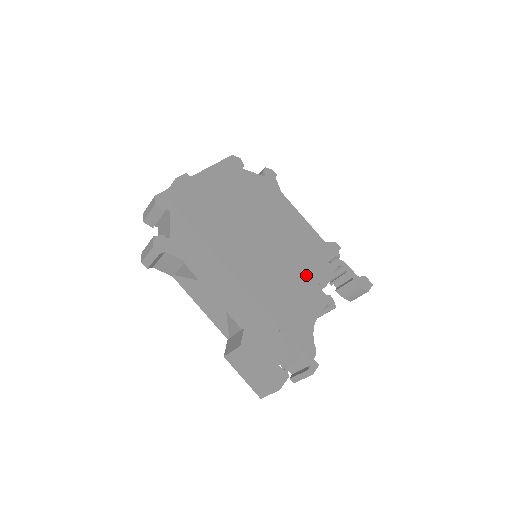
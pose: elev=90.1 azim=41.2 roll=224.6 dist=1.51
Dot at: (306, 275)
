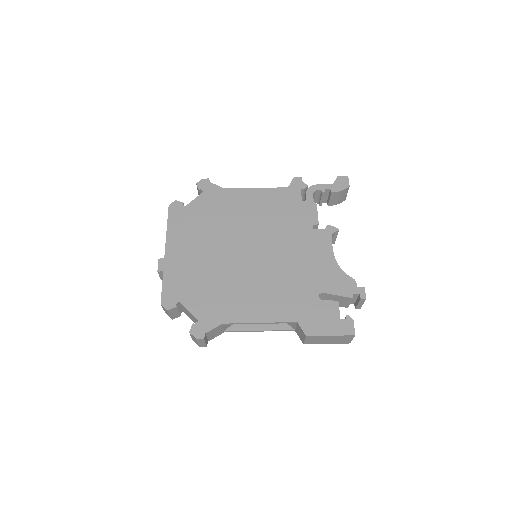
Dot at: (299, 232)
